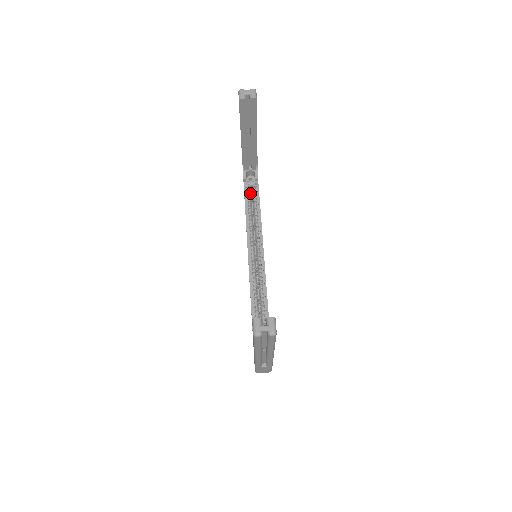
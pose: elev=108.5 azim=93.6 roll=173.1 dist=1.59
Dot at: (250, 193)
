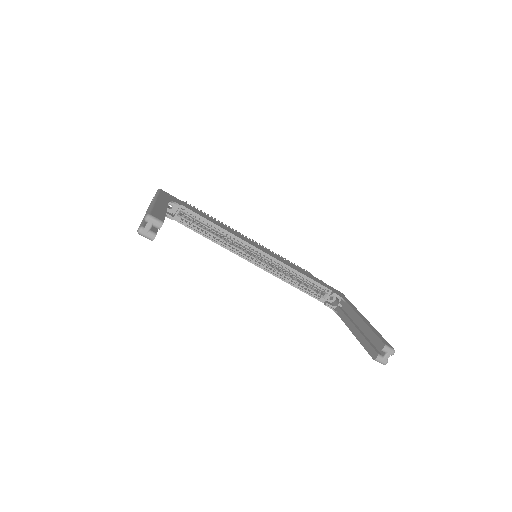
Dot at: (187, 219)
